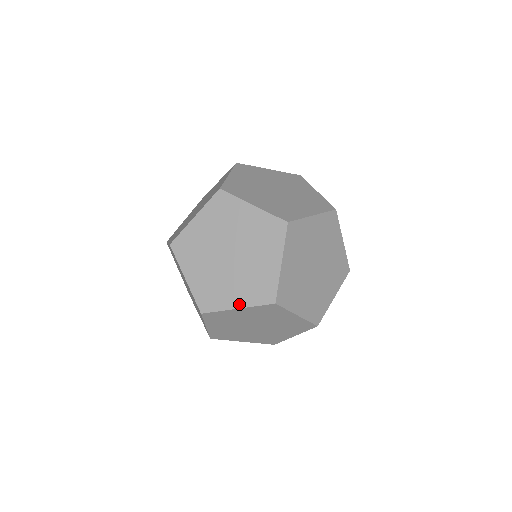
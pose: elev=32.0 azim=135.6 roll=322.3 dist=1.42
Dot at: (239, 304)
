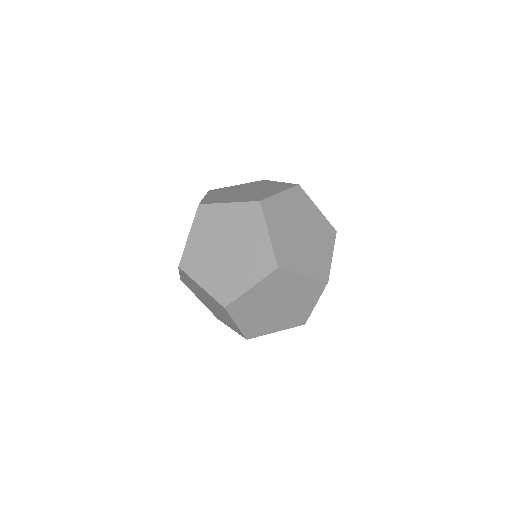
Dot at: occluded
